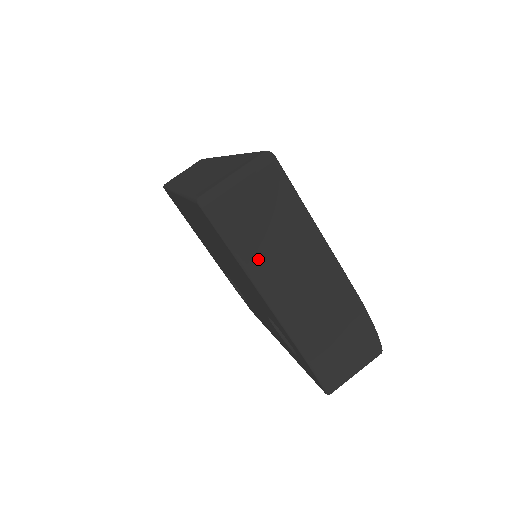
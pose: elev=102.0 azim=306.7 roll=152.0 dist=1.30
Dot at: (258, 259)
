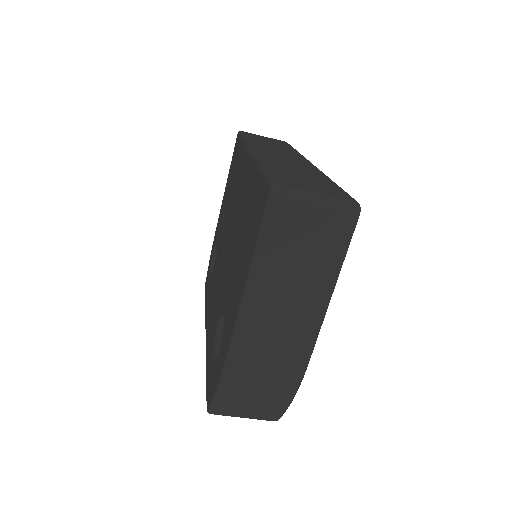
Dot at: (269, 272)
